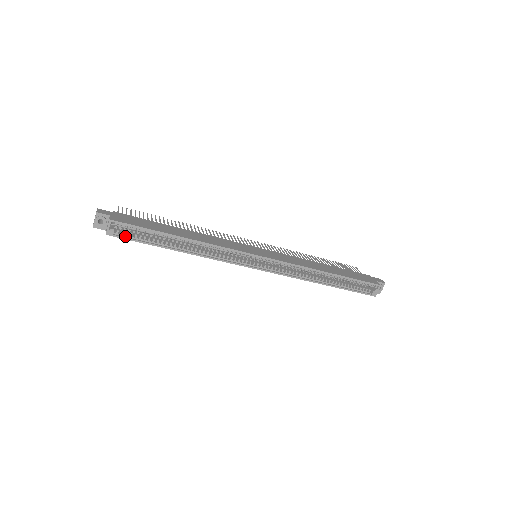
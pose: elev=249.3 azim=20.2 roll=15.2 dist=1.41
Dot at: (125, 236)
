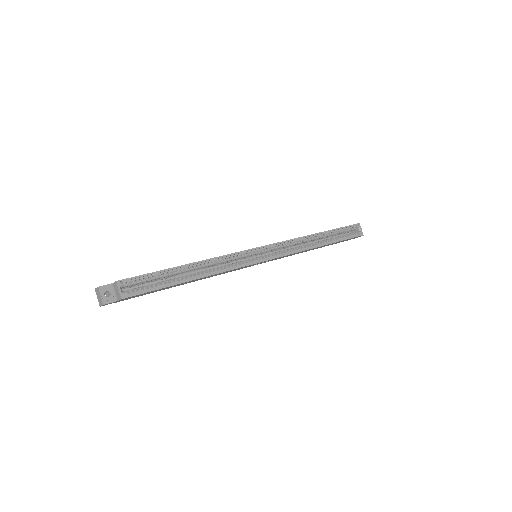
Dot at: (139, 292)
